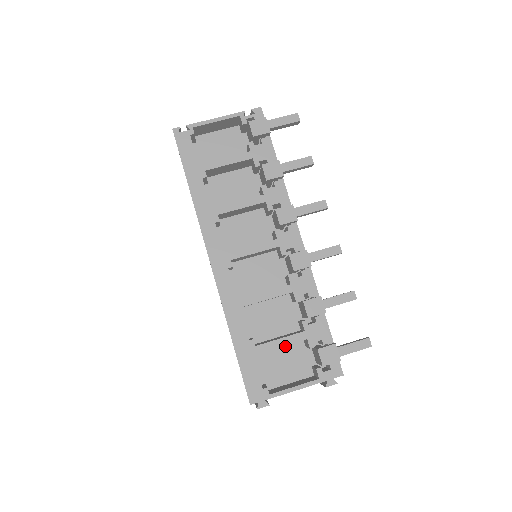
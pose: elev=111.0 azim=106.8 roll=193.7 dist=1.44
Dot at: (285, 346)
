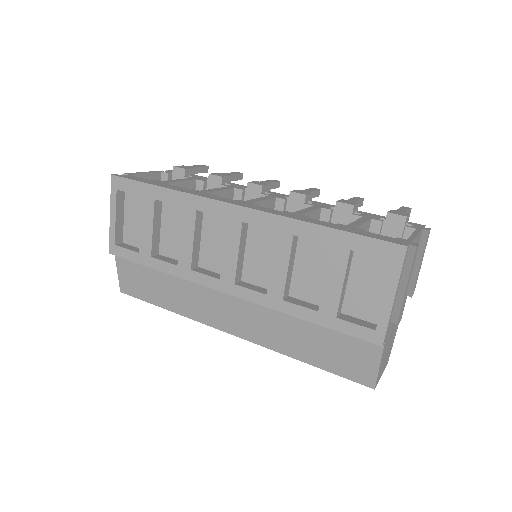
Dot at: occluded
